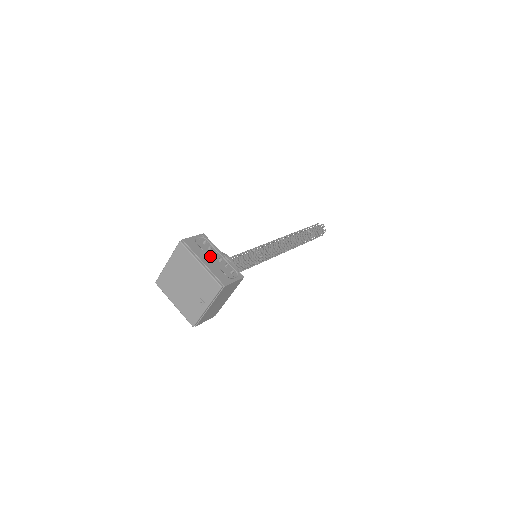
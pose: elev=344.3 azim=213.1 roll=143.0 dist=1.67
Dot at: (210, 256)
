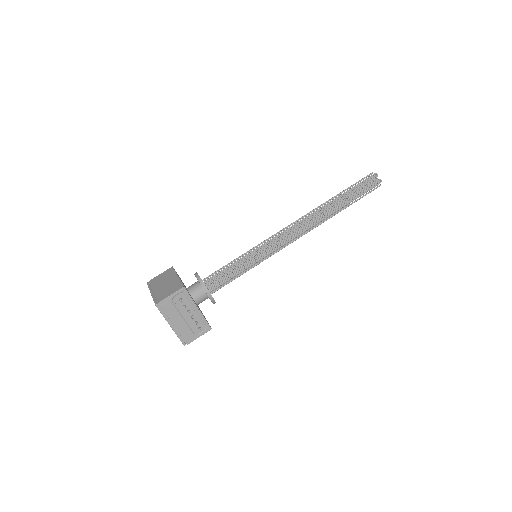
Dot at: (183, 314)
